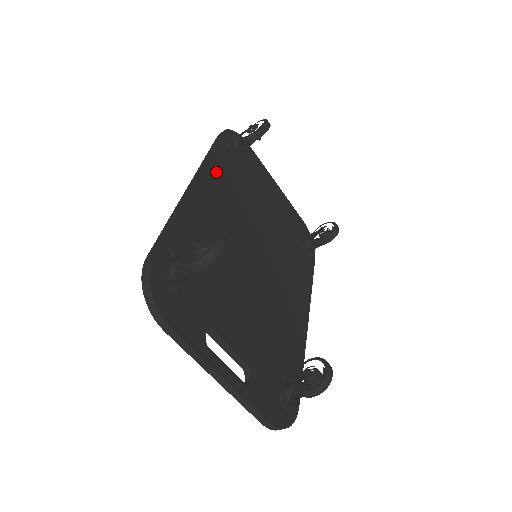
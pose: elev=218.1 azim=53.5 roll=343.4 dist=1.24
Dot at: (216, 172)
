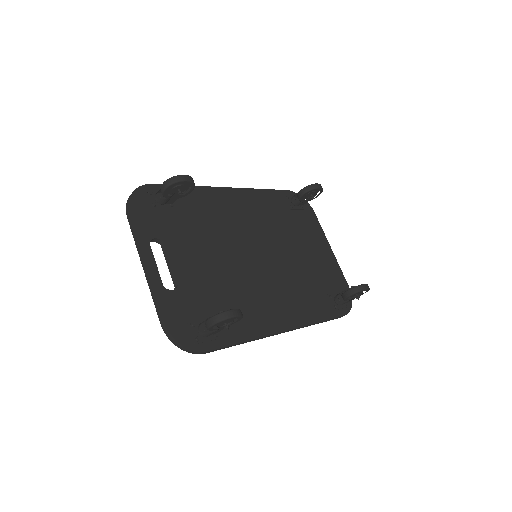
Dot at: (256, 198)
